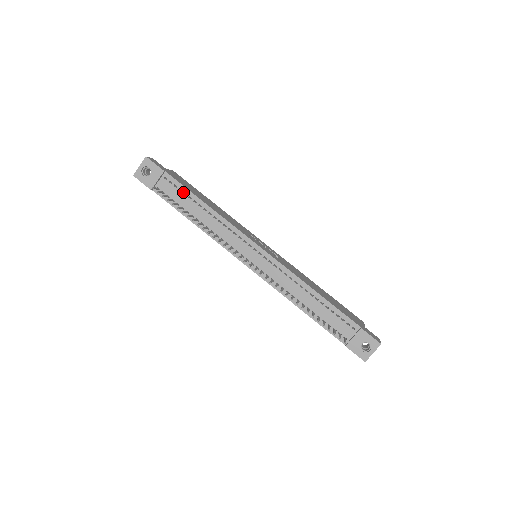
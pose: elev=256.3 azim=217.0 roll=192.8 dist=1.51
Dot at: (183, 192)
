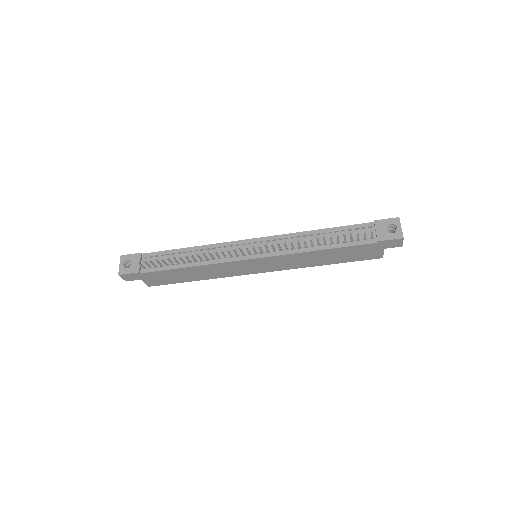
Dot at: (165, 255)
